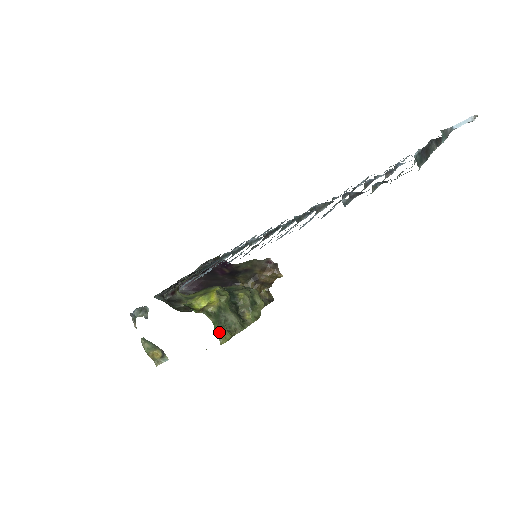
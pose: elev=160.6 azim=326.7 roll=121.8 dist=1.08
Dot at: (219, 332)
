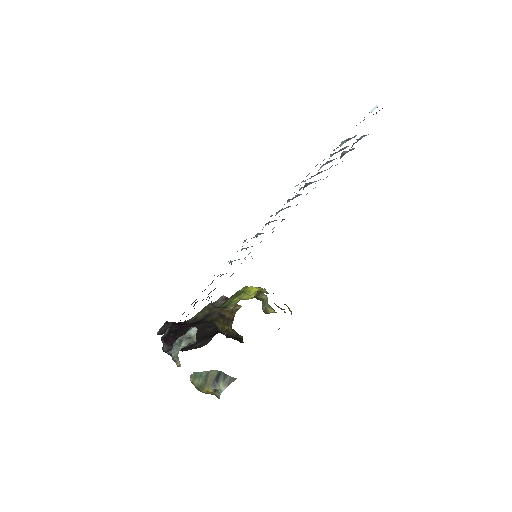
Dot at: (285, 304)
